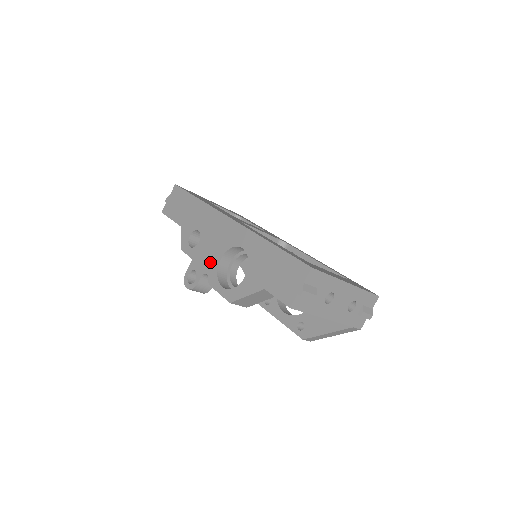
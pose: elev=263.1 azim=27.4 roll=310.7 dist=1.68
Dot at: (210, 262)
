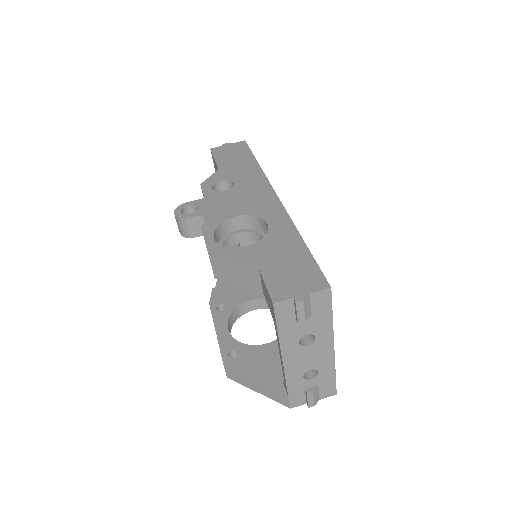
Dot at: (221, 211)
